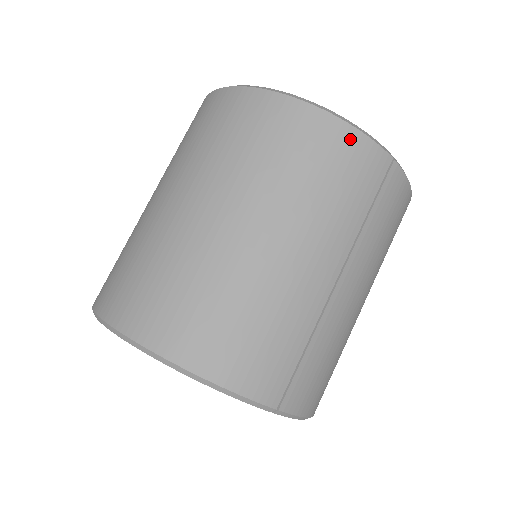
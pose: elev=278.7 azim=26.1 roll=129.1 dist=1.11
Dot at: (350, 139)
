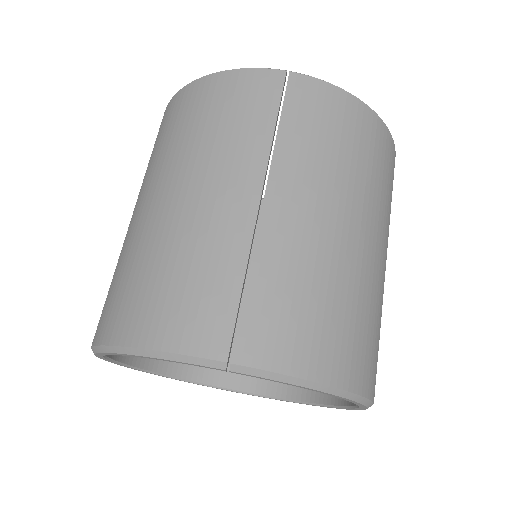
Dot at: (229, 80)
